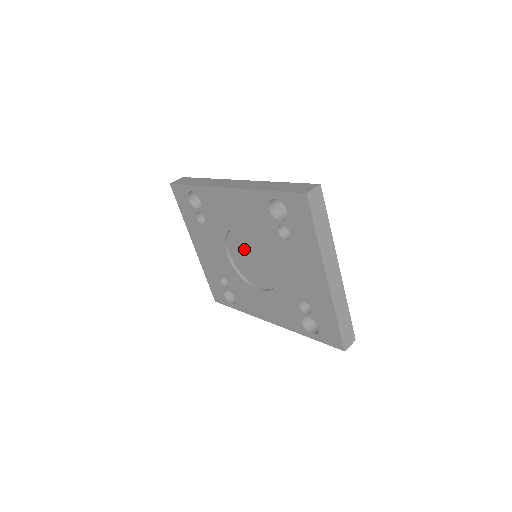
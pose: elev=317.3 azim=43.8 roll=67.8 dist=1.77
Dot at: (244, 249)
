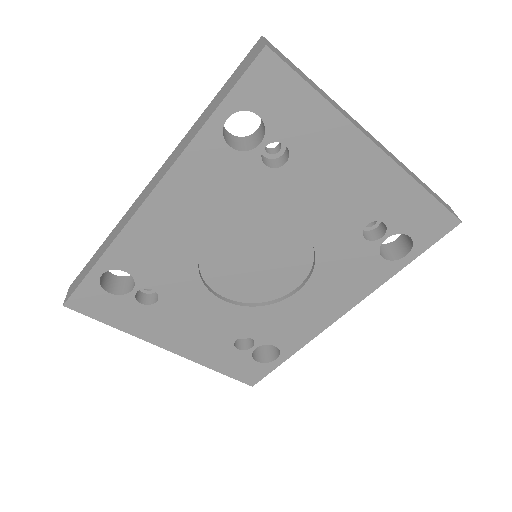
Dot at: (236, 262)
